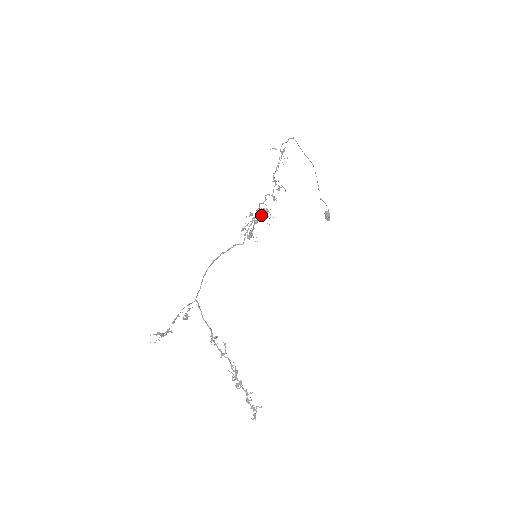
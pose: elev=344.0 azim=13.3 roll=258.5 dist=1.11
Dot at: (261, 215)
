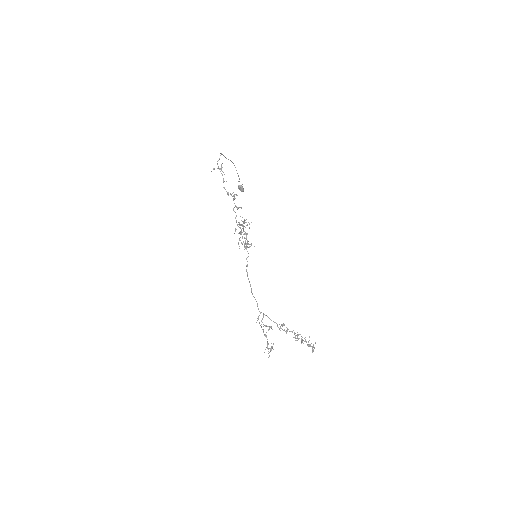
Dot at: (243, 226)
